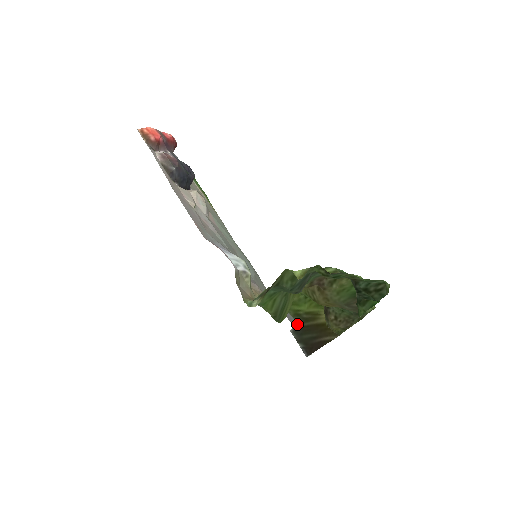
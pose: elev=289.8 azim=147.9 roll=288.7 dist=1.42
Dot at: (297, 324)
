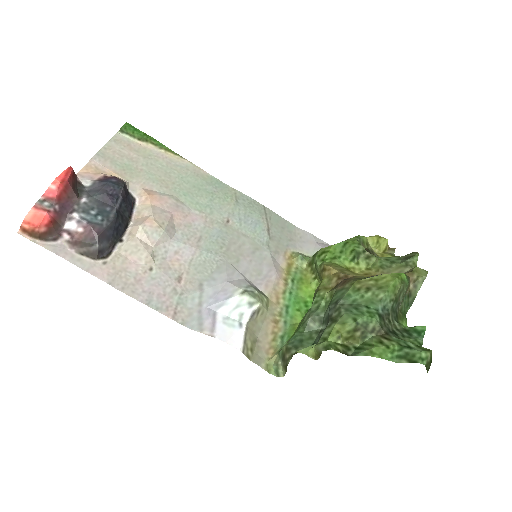
Dot at: occluded
